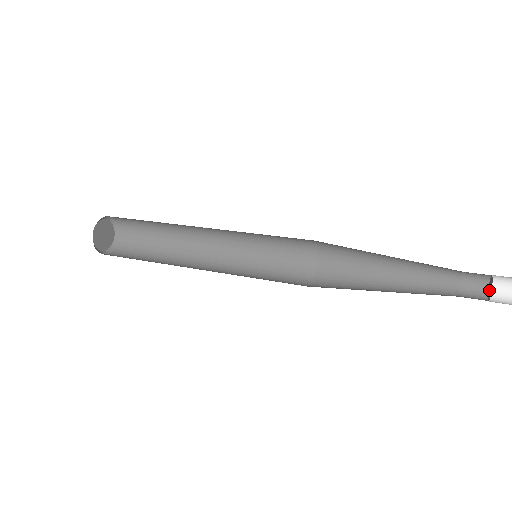
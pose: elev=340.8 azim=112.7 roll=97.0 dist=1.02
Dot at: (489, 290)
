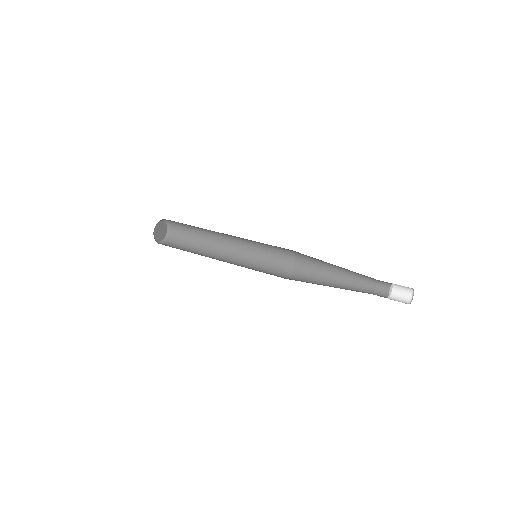
Dot at: (391, 291)
